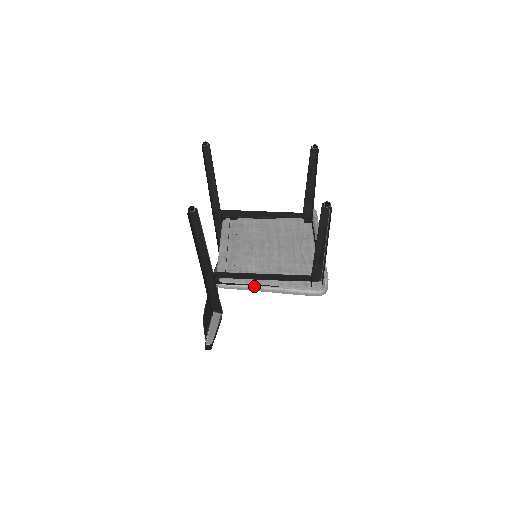
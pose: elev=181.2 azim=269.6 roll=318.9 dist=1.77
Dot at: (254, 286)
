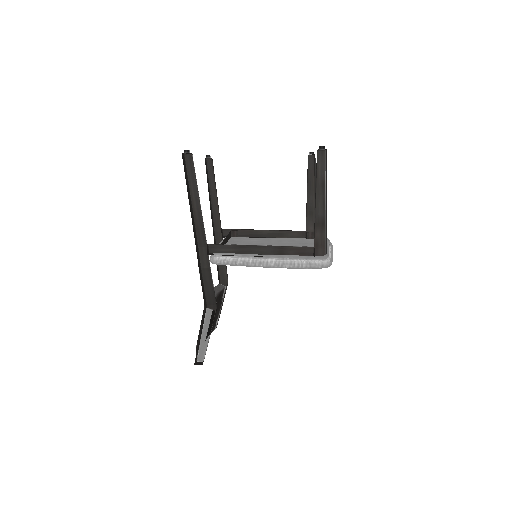
Dot at: (251, 257)
